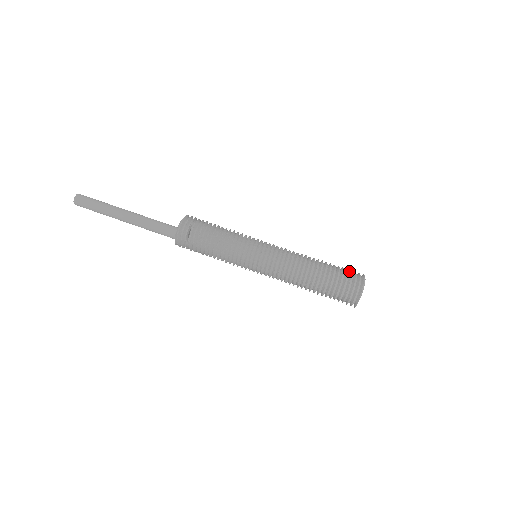
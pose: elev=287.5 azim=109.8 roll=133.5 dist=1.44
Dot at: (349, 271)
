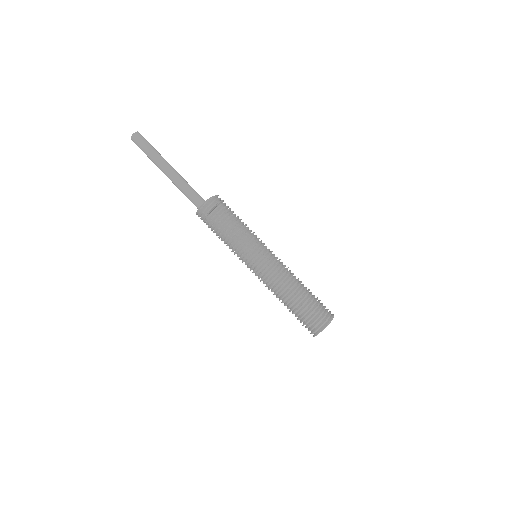
Dot at: (323, 306)
